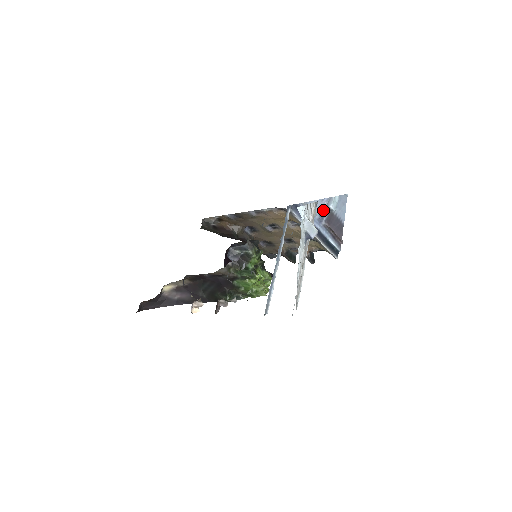
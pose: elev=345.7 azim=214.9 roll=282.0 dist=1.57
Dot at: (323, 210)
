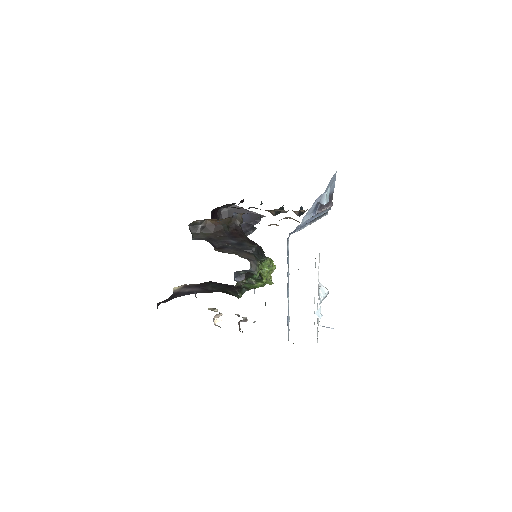
Dot at: (316, 206)
